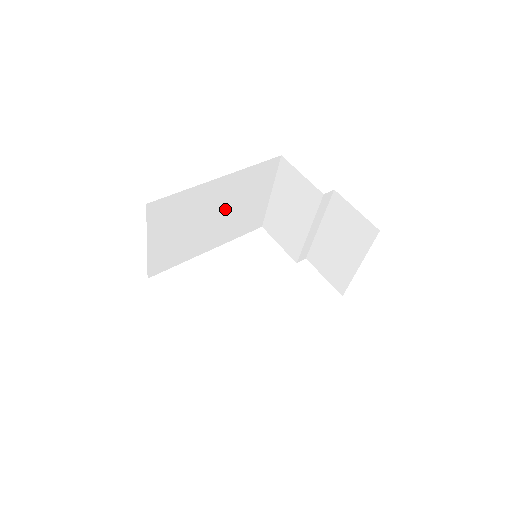
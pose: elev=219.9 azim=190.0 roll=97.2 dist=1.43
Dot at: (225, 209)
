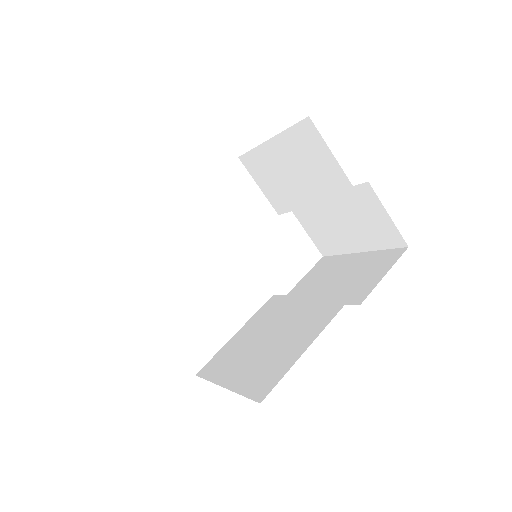
Dot at: occluded
